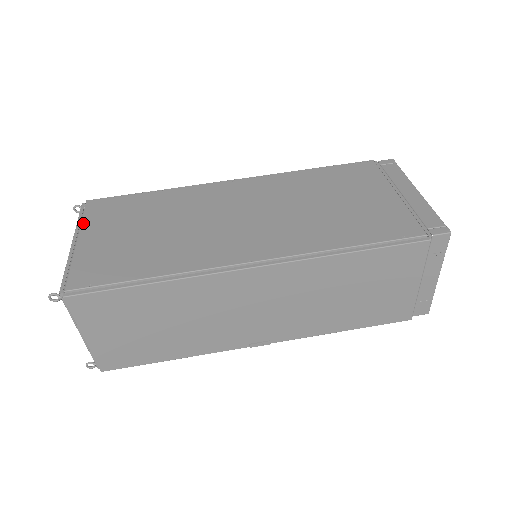
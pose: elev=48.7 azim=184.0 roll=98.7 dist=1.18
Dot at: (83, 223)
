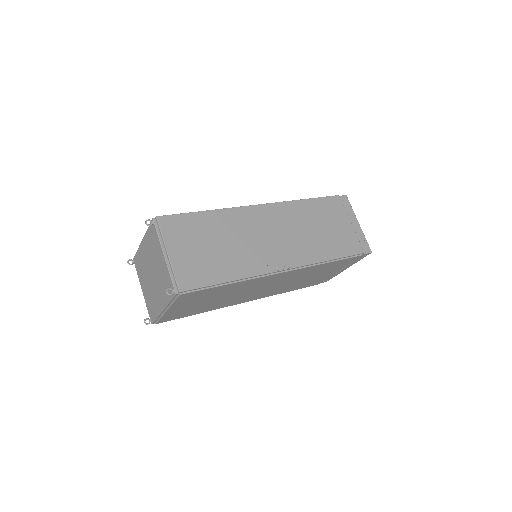
Dot at: occluded
